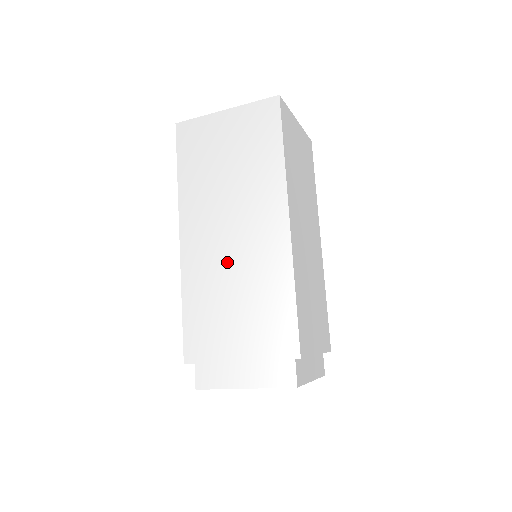
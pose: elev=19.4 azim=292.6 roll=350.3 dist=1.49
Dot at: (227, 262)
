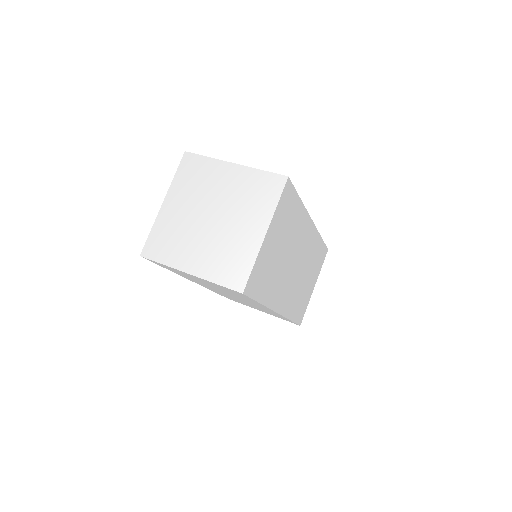
Dot at: occluded
